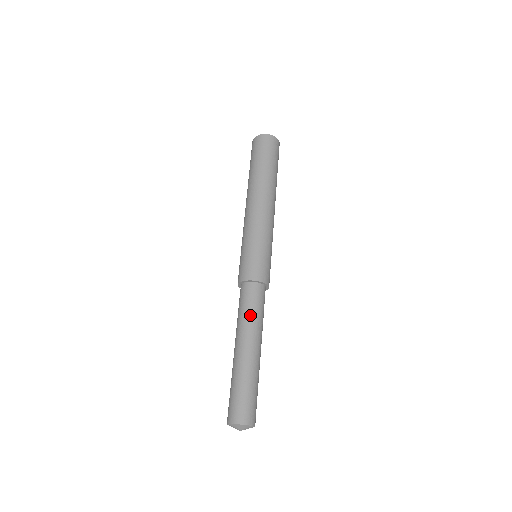
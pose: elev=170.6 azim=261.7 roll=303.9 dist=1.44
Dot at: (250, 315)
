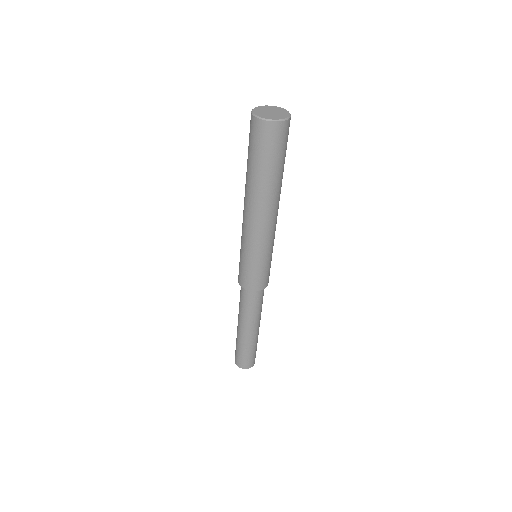
Dot at: (249, 312)
